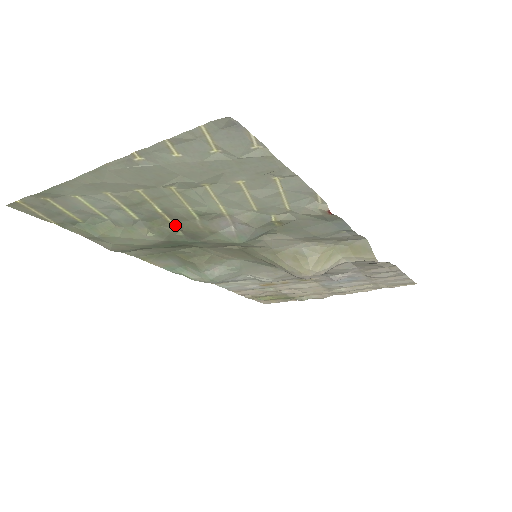
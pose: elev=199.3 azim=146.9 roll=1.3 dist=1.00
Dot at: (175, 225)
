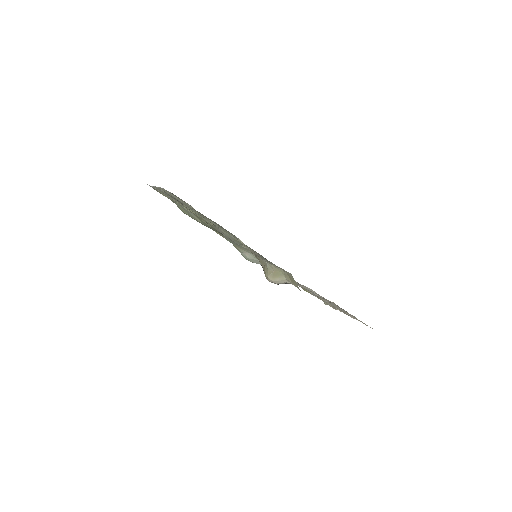
Dot at: occluded
